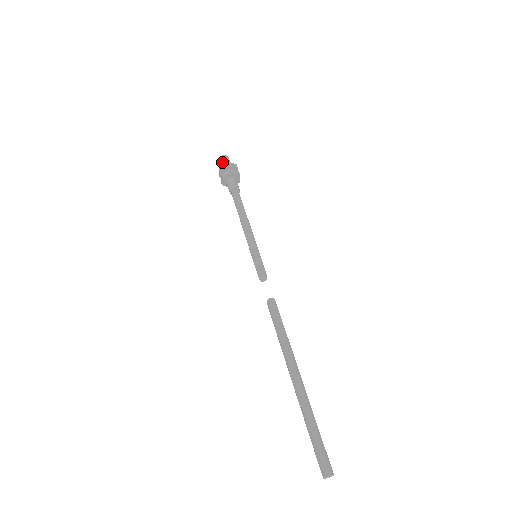
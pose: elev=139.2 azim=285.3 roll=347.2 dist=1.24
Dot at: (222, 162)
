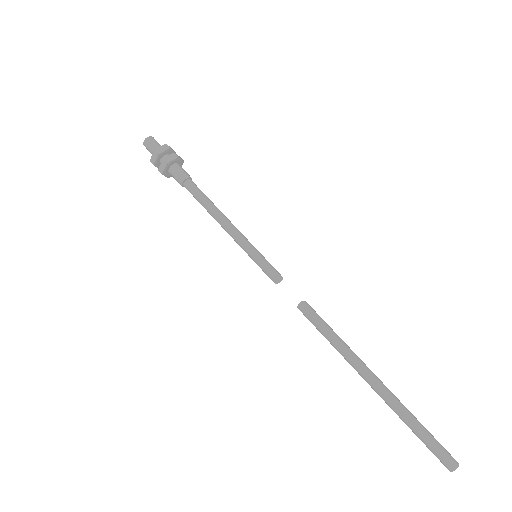
Dot at: (149, 150)
